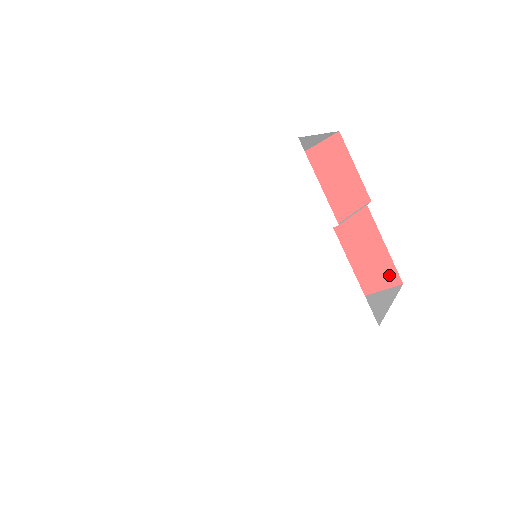
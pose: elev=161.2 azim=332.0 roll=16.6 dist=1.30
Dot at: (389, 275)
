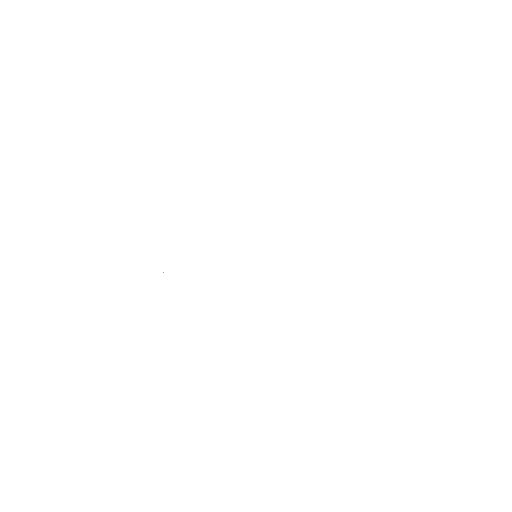
Dot at: occluded
